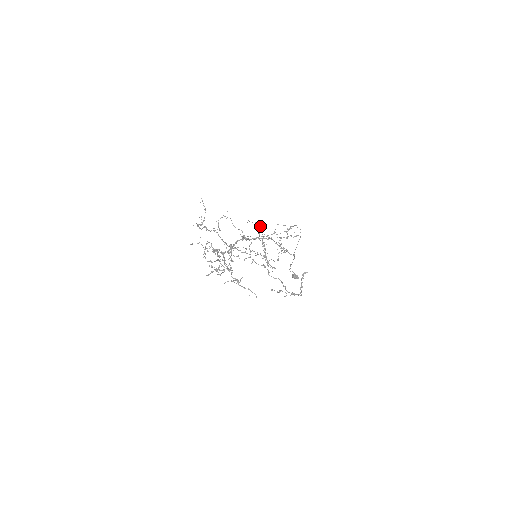
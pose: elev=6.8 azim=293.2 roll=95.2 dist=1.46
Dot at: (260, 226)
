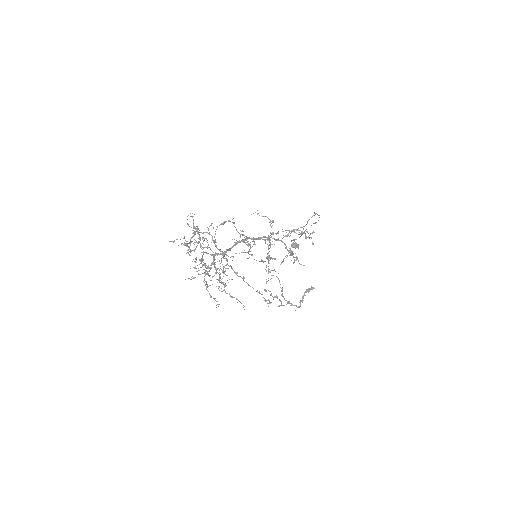
Dot at: occluded
